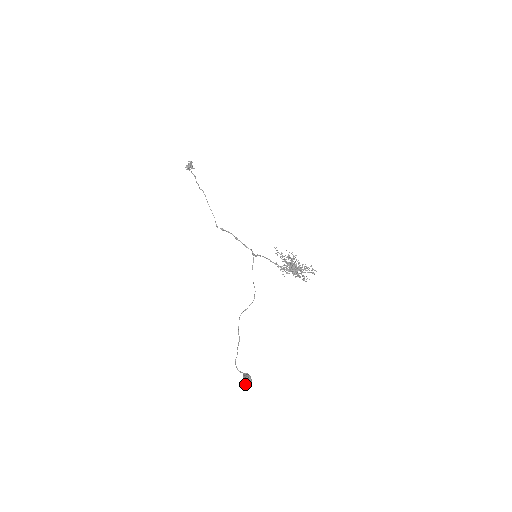
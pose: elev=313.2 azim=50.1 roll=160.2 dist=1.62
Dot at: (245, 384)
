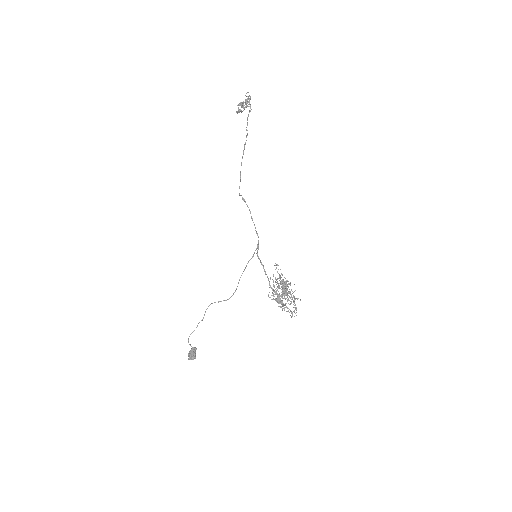
Dot at: (188, 359)
